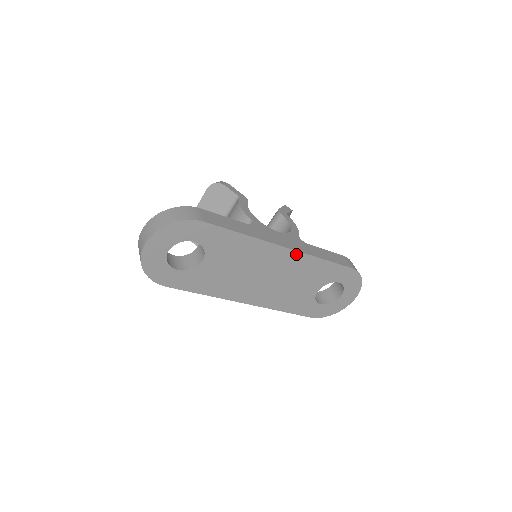
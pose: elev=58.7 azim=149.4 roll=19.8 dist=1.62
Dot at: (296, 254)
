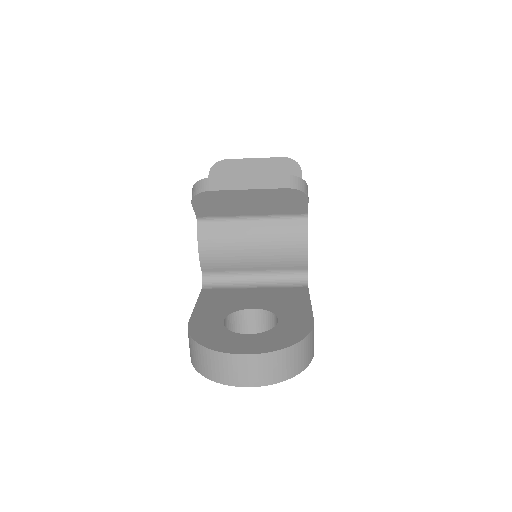
Dot at: occluded
